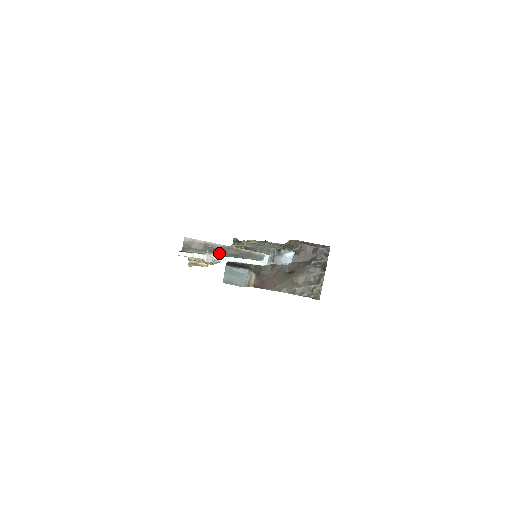
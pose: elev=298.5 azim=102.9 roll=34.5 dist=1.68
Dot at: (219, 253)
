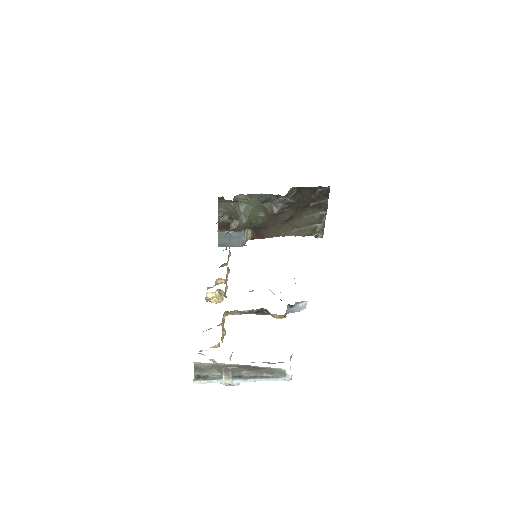
Dot at: (236, 372)
